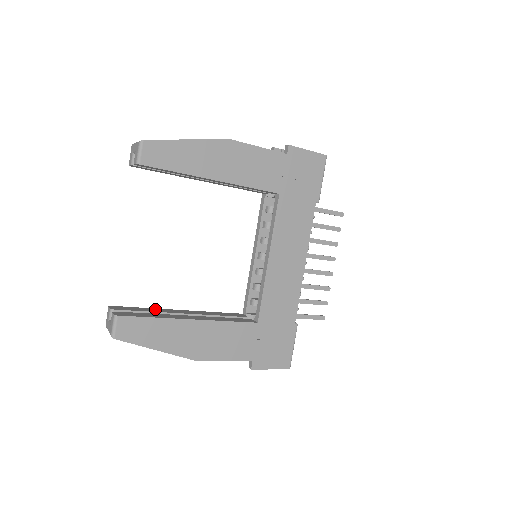
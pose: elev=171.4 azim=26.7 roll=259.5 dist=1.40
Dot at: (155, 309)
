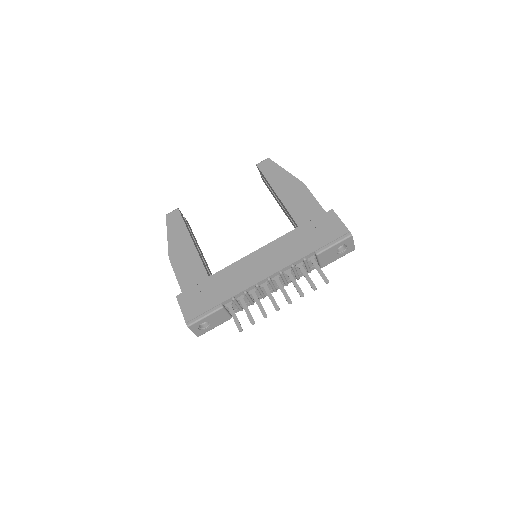
Dot at: occluded
